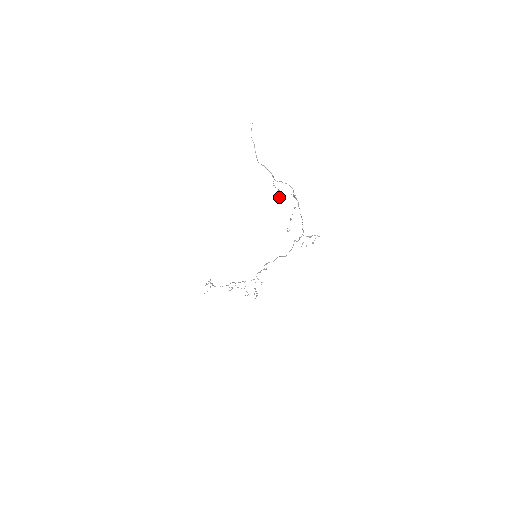
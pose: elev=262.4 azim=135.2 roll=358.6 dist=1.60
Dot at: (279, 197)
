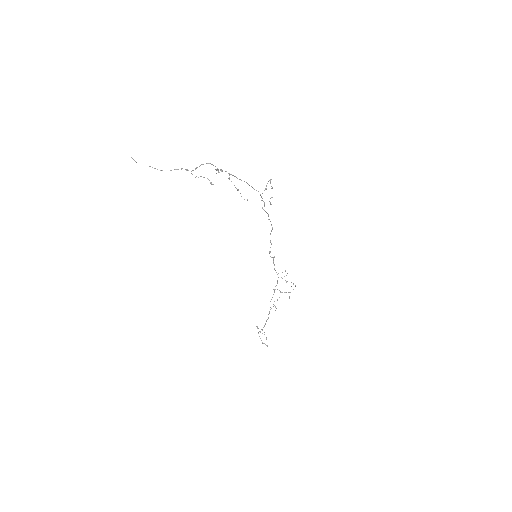
Dot at: occluded
